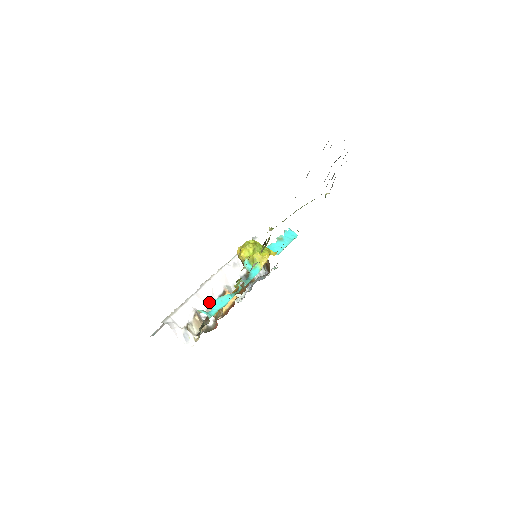
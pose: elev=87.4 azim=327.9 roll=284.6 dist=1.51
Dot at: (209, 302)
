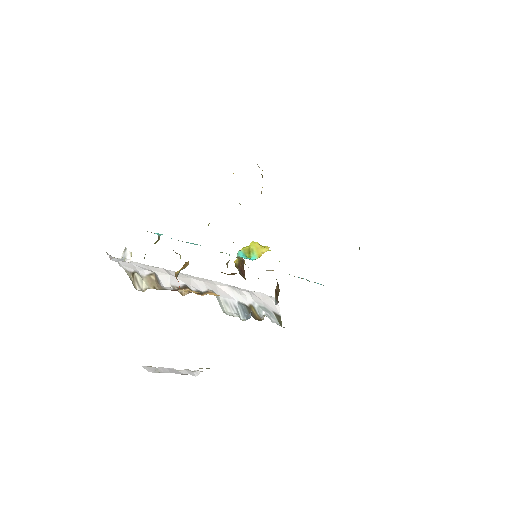
Dot at: (180, 284)
